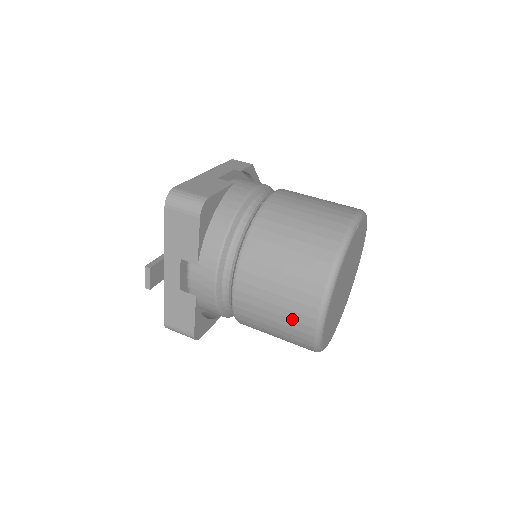
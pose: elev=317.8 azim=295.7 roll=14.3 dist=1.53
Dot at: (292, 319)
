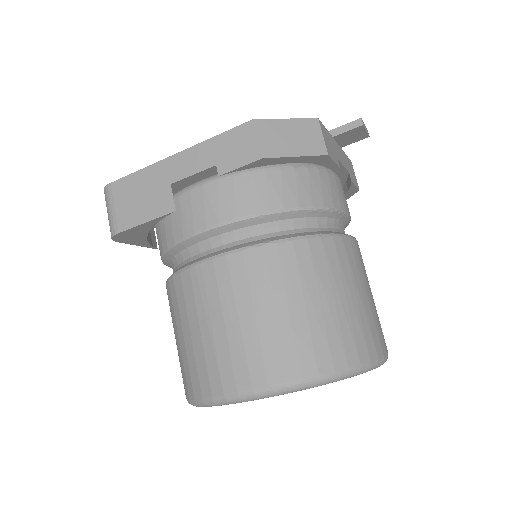
Dot at: occluded
